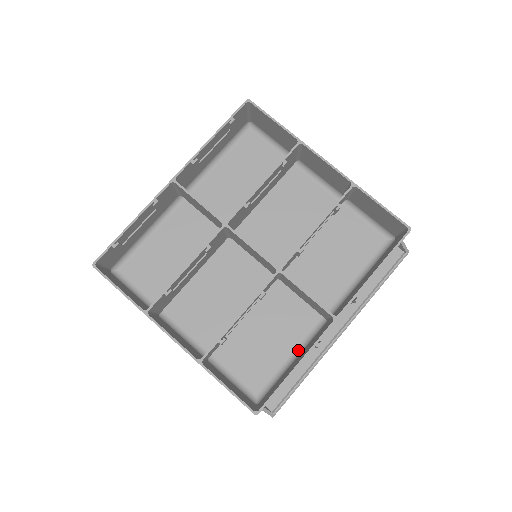
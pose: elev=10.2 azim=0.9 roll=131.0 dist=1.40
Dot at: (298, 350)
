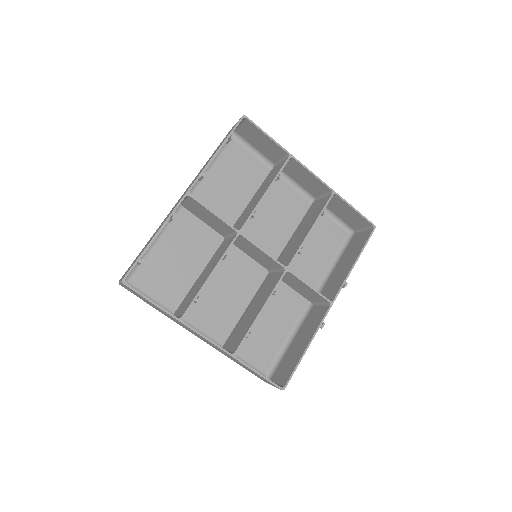
Dot at: (293, 331)
